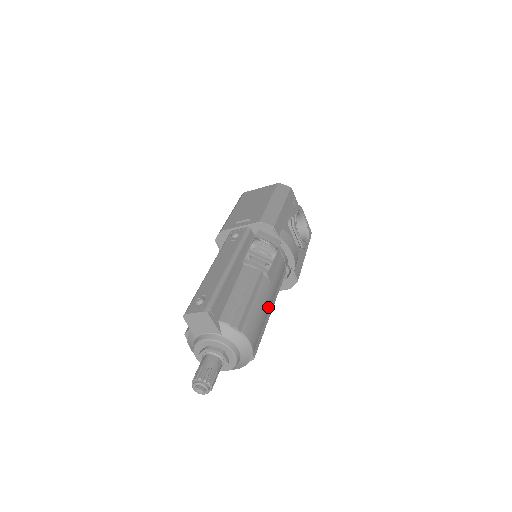
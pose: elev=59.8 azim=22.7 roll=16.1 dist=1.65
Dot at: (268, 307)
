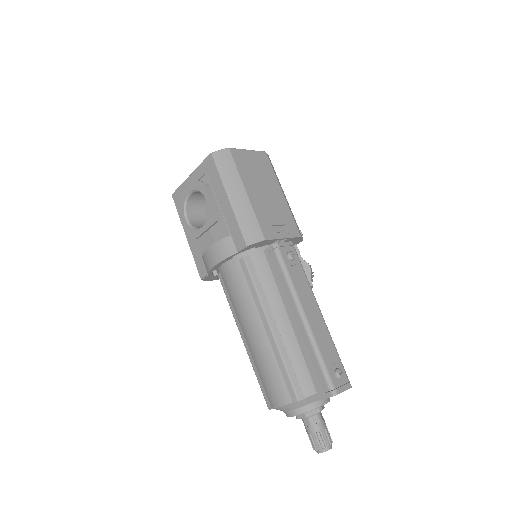
Dot at: occluded
